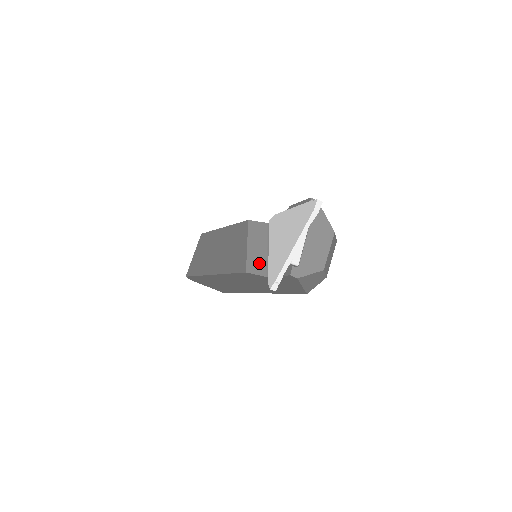
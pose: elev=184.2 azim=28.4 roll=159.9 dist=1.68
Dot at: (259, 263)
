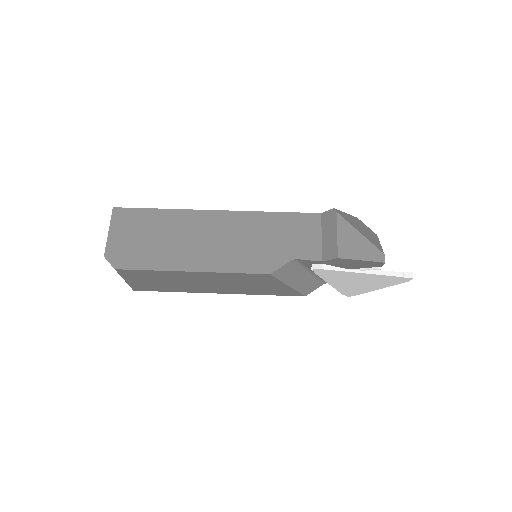
Dot at: (311, 285)
